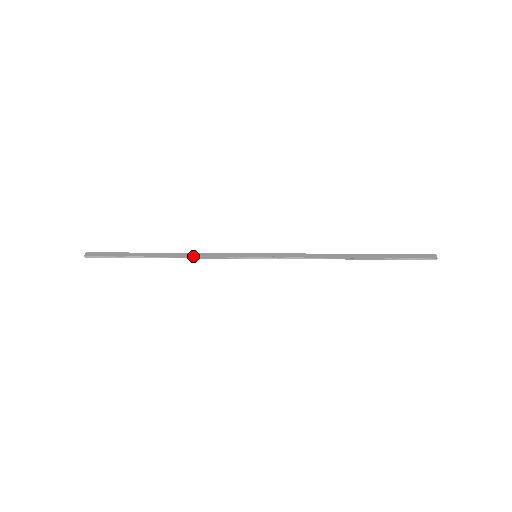
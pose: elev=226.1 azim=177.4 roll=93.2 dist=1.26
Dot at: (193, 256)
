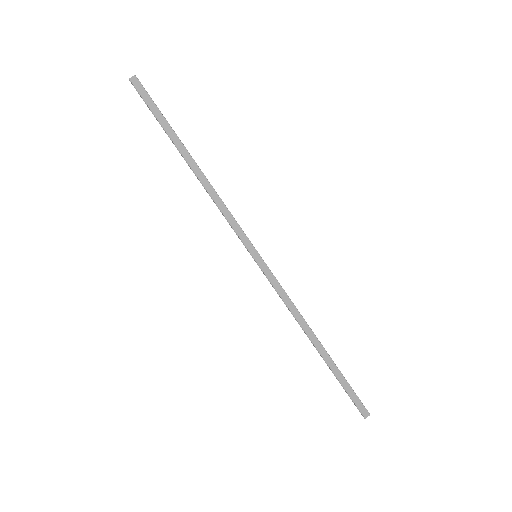
Dot at: (211, 195)
